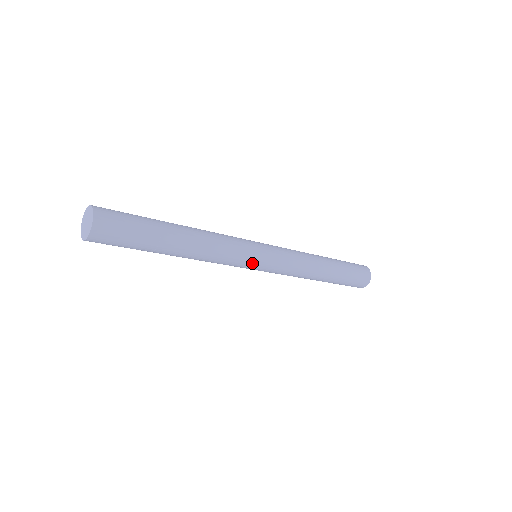
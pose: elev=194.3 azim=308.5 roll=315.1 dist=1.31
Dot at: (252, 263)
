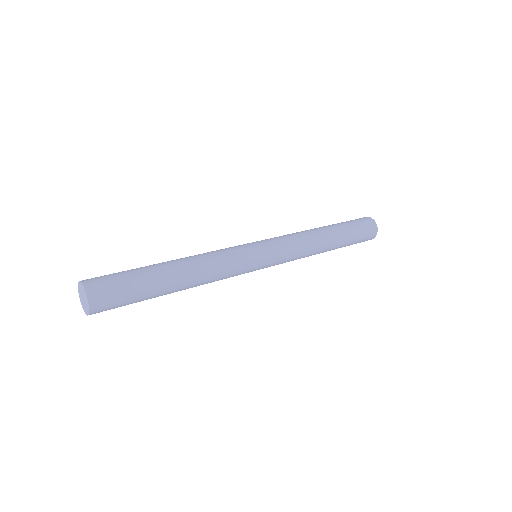
Dot at: (252, 270)
